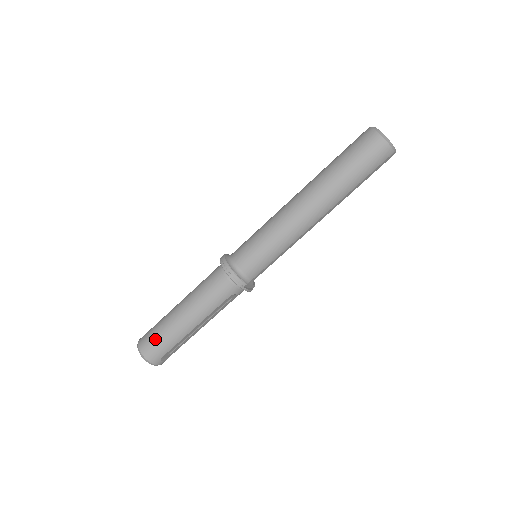
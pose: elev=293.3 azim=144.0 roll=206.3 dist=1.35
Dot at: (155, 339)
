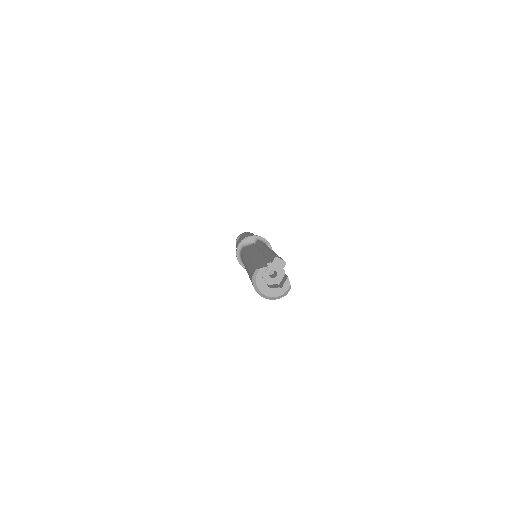
Dot at: occluded
